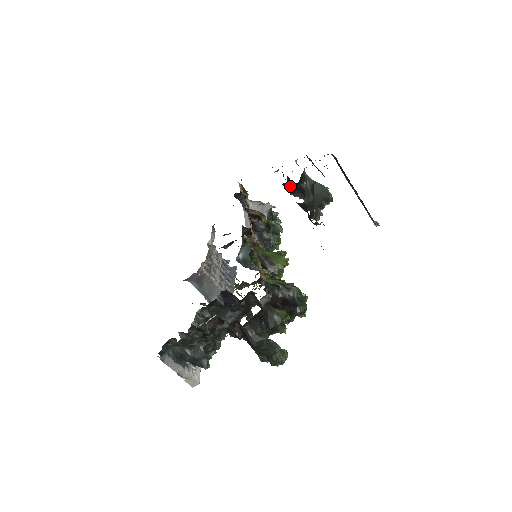
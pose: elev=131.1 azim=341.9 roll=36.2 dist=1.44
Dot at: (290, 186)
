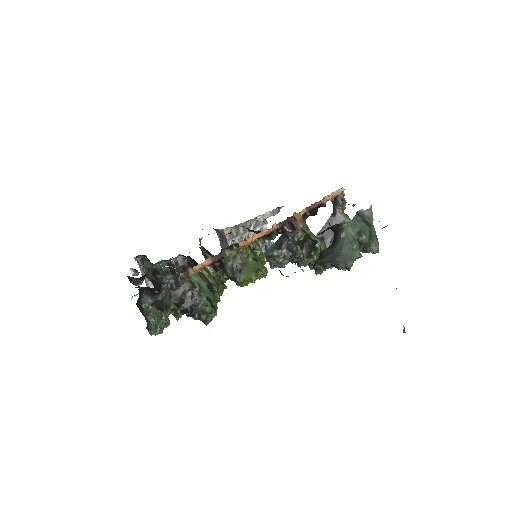
Dot at: occluded
